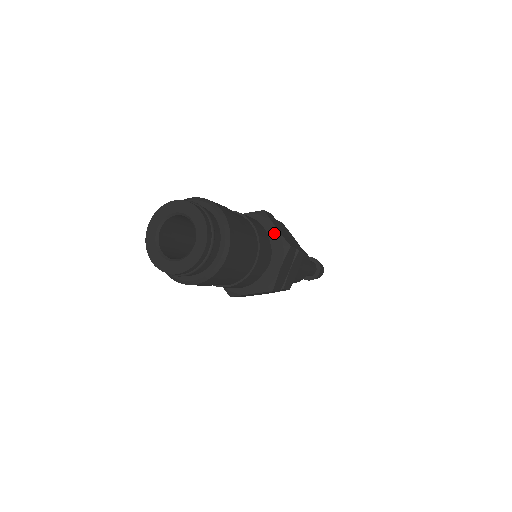
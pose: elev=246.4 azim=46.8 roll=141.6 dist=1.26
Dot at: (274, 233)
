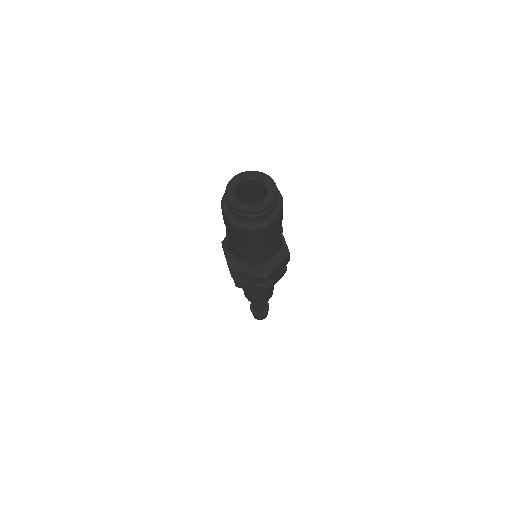
Dot at: (282, 242)
